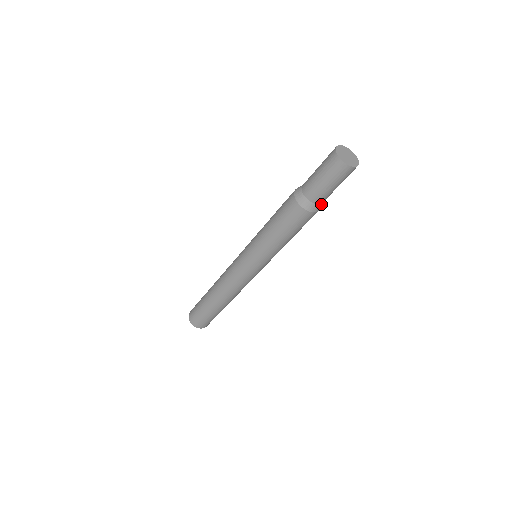
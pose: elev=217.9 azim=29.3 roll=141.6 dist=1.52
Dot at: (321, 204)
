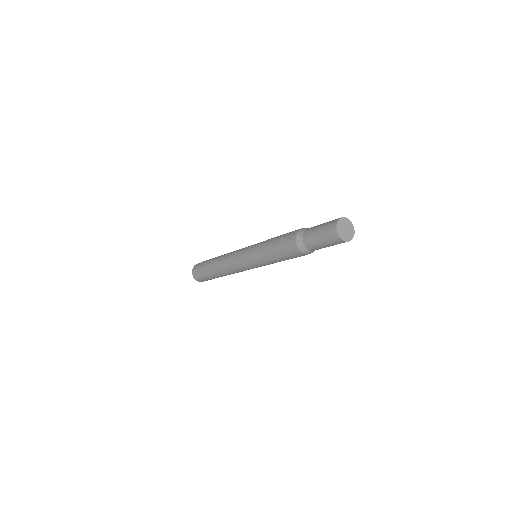
Dot at: occluded
